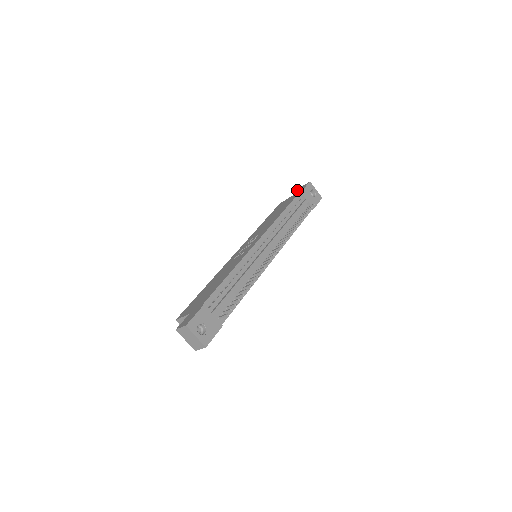
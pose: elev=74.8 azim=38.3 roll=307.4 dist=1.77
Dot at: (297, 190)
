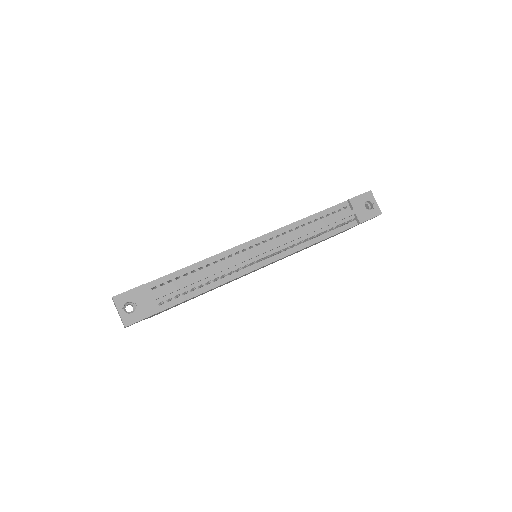
Dot at: occluded
